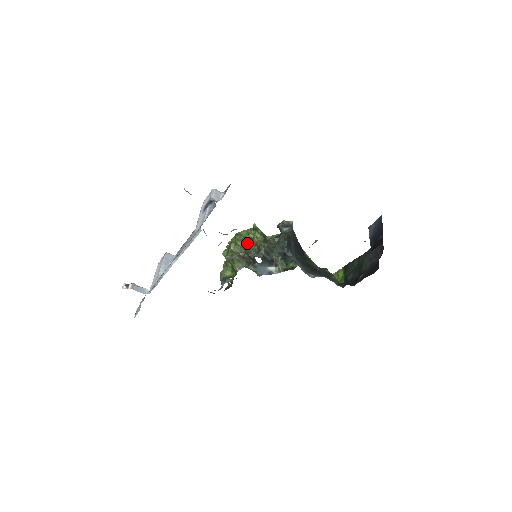
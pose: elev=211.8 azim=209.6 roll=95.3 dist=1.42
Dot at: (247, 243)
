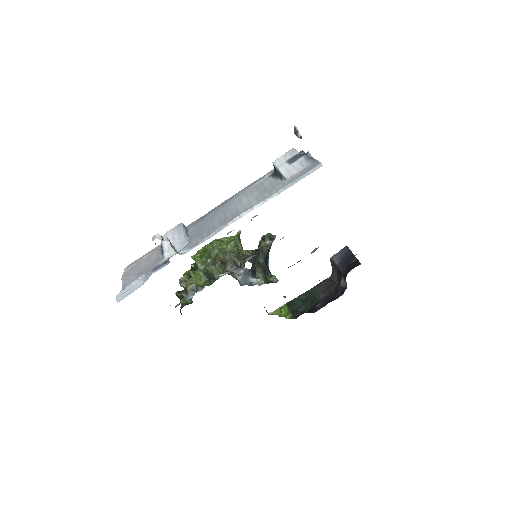
Dot at: (232, 248)
